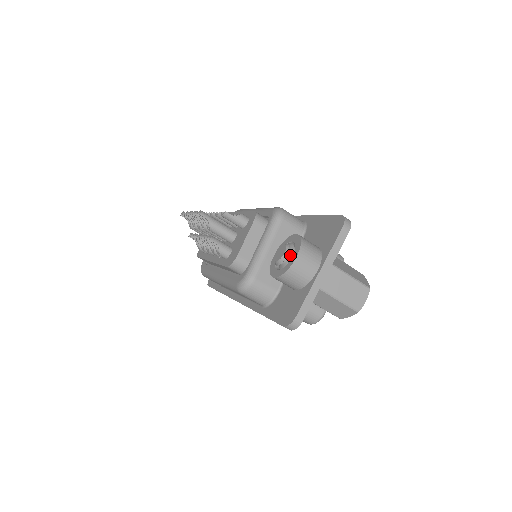
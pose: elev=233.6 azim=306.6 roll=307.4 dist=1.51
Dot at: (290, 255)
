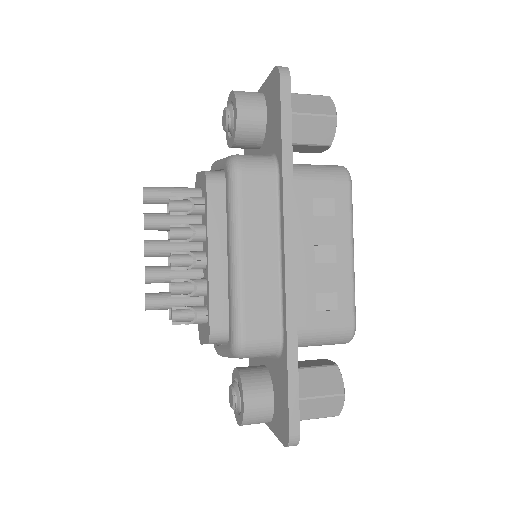
Dot at: (237, 410)
